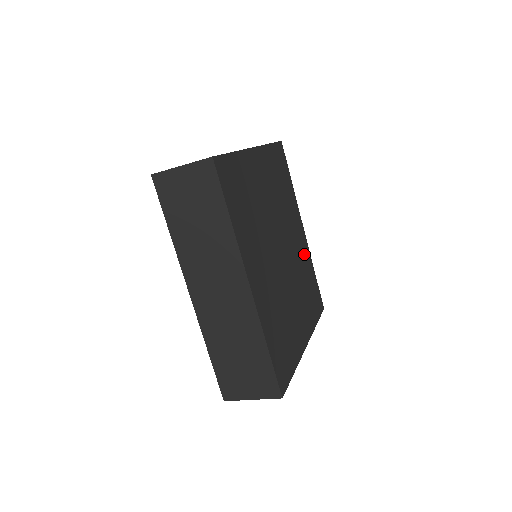
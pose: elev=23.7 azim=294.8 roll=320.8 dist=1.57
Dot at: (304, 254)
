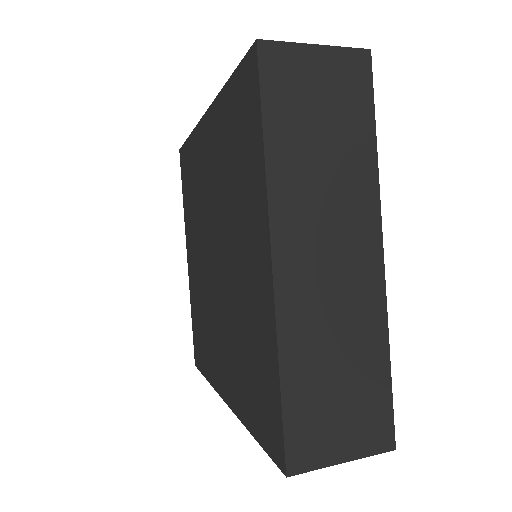
Dot at: occluded
